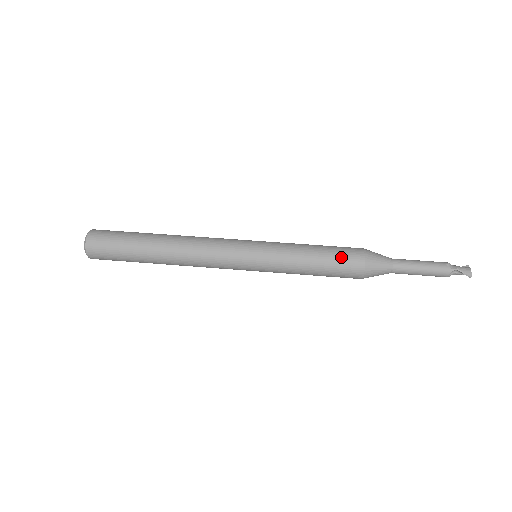
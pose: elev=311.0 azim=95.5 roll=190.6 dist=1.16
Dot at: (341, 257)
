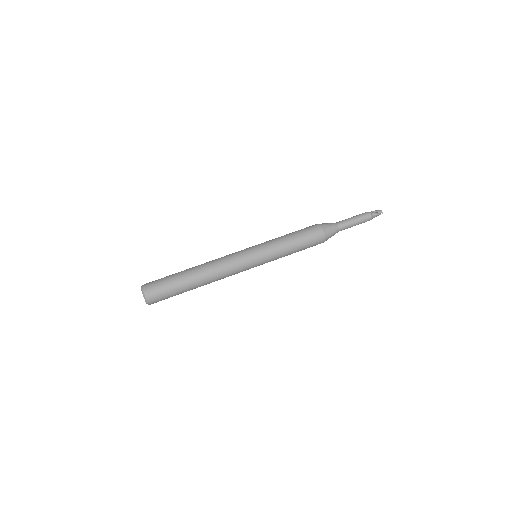
Dot at: (306, 231)
